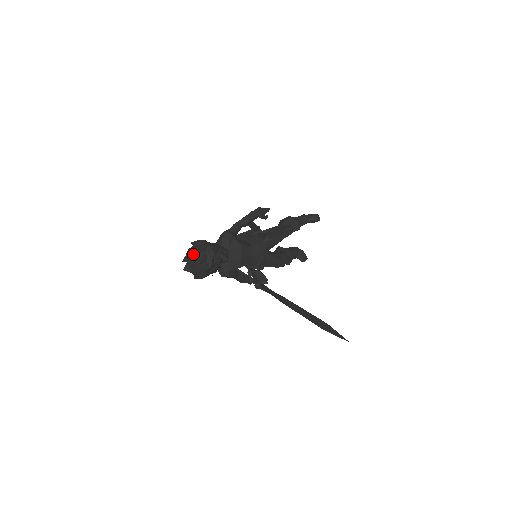
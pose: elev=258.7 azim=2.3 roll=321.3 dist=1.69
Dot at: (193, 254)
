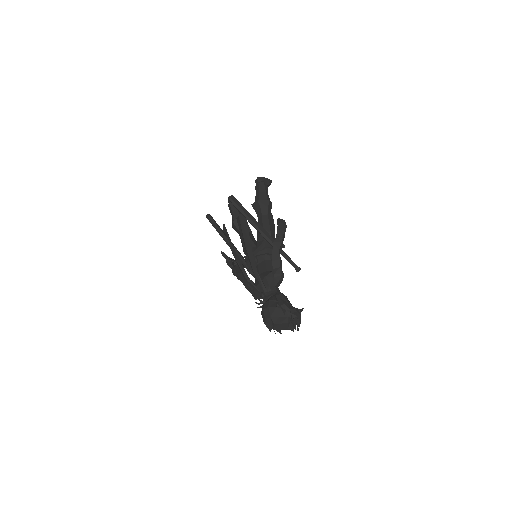
Dot at: (286, 322)
